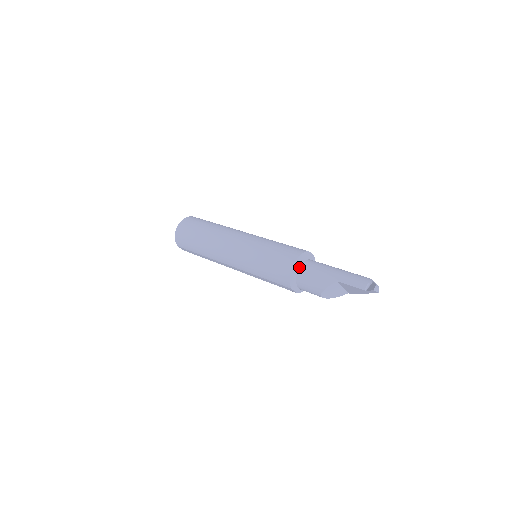
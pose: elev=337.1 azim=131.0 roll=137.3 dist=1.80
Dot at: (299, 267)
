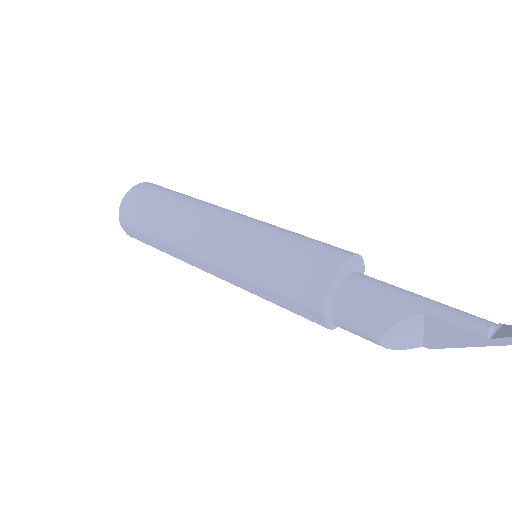
Dot at: (344, 279)
